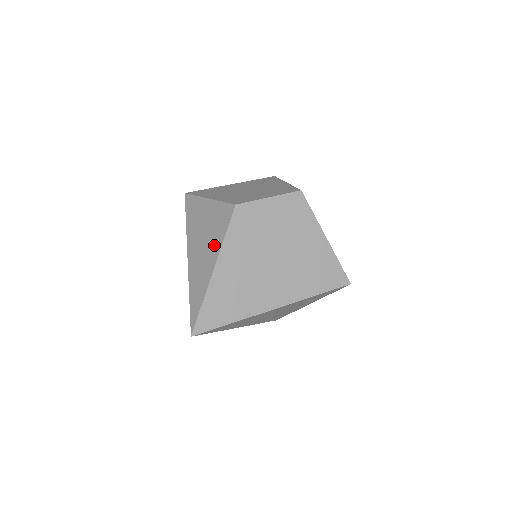
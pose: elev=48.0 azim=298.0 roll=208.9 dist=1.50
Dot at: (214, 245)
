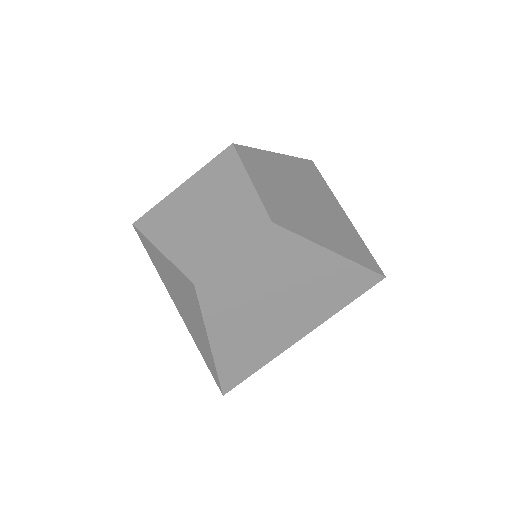
Dot at: (197, 319)
